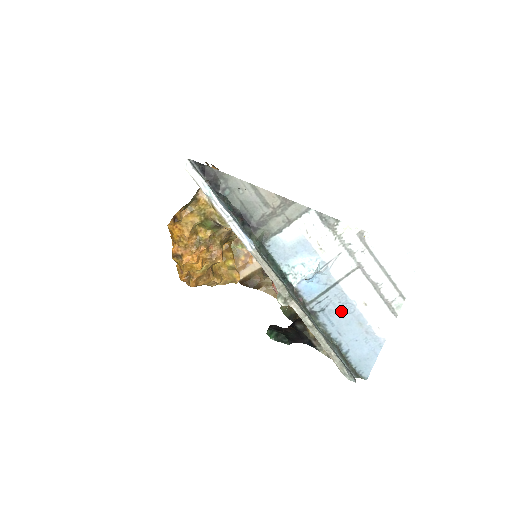
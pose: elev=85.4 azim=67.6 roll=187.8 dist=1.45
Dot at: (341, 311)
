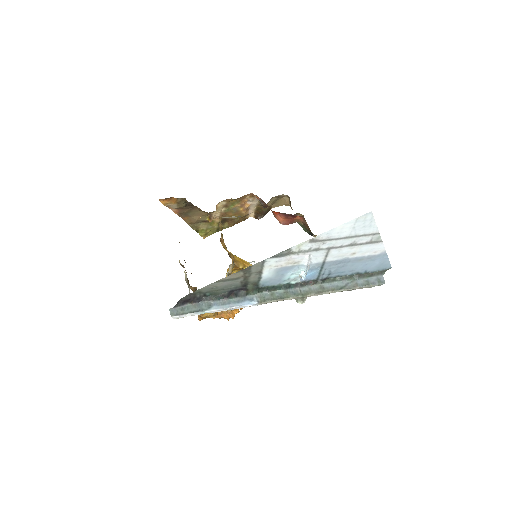
Dot at: (341, 266)
